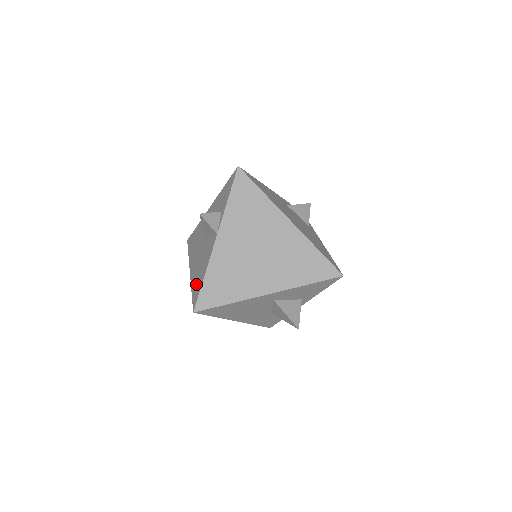
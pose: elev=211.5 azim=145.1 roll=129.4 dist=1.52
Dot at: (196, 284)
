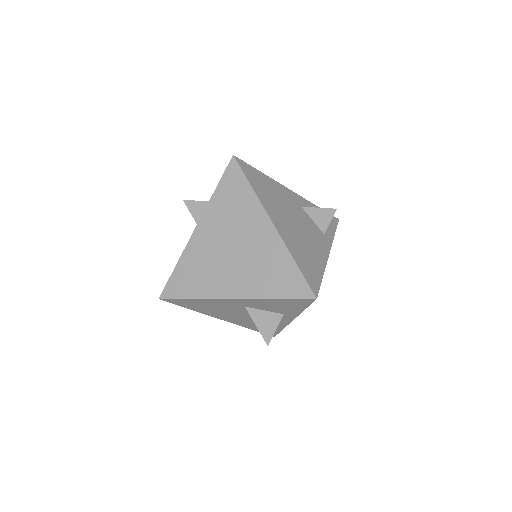
Dot at: occluded
